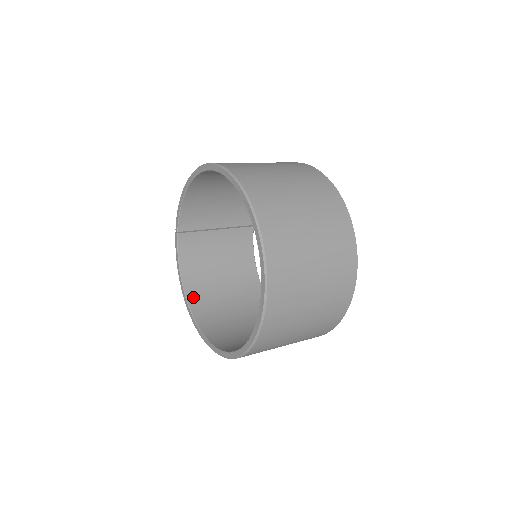
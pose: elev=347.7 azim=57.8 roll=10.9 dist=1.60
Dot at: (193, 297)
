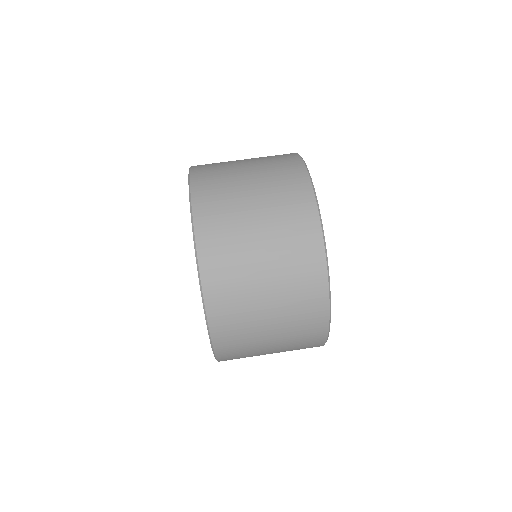
Dot at: occluded
